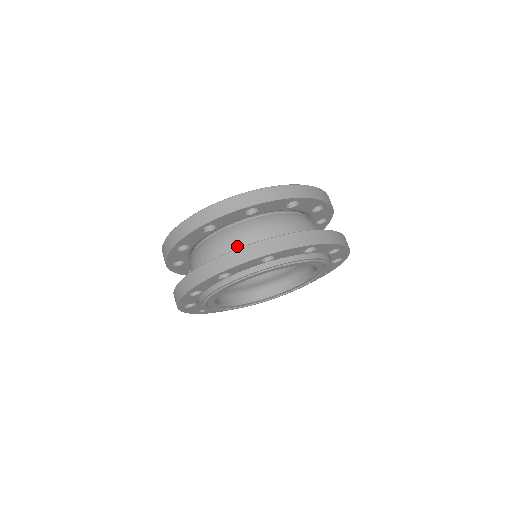
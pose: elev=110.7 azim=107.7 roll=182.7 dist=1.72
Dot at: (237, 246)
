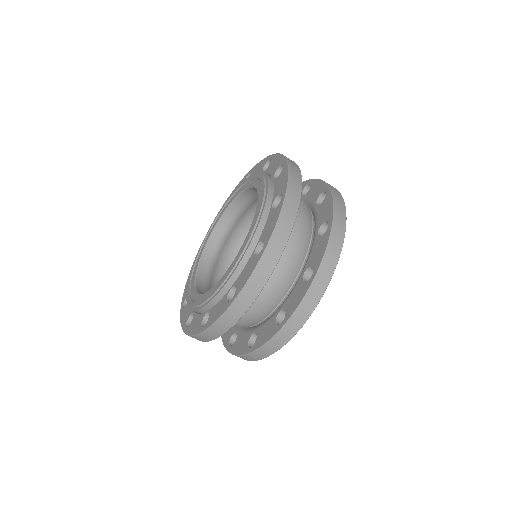
Dot at: (254, 318)
